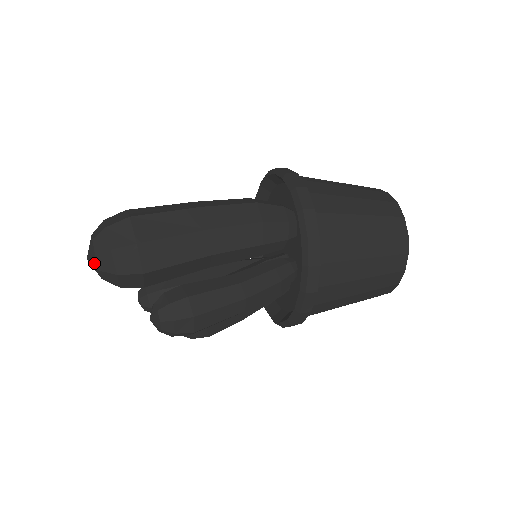
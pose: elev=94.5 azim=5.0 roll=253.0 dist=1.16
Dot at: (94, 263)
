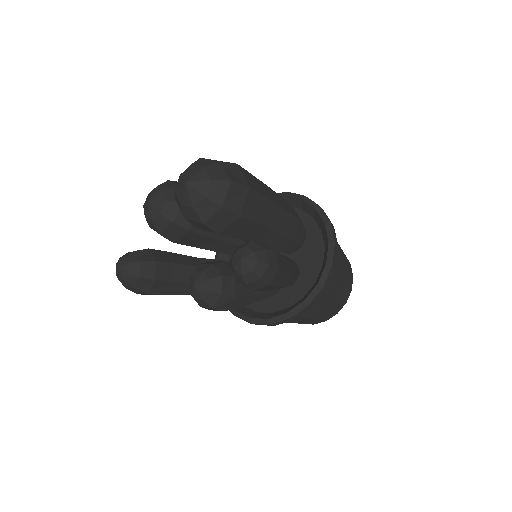
Dot at: (200, 188)
